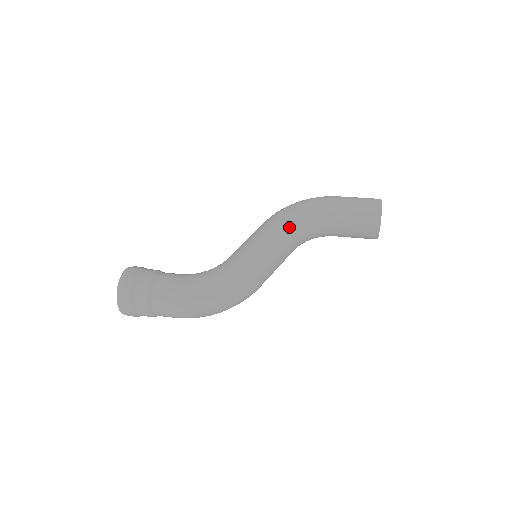
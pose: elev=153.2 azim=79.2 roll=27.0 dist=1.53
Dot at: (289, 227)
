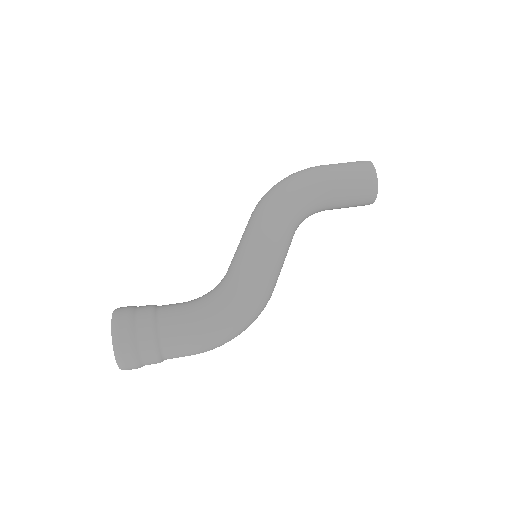
Dot at: (287, 215)
